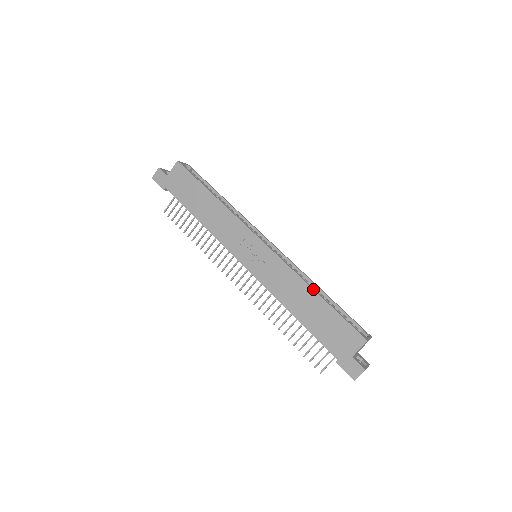
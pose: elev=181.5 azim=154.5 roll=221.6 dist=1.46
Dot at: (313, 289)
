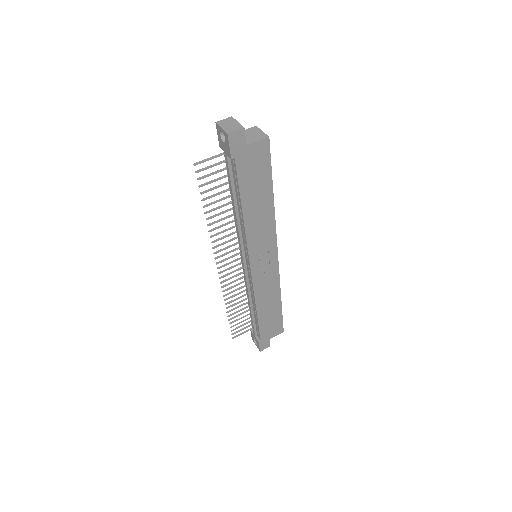
Dot at: occluded
